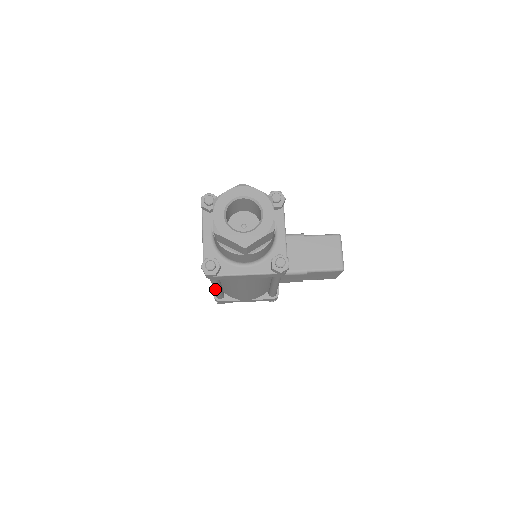
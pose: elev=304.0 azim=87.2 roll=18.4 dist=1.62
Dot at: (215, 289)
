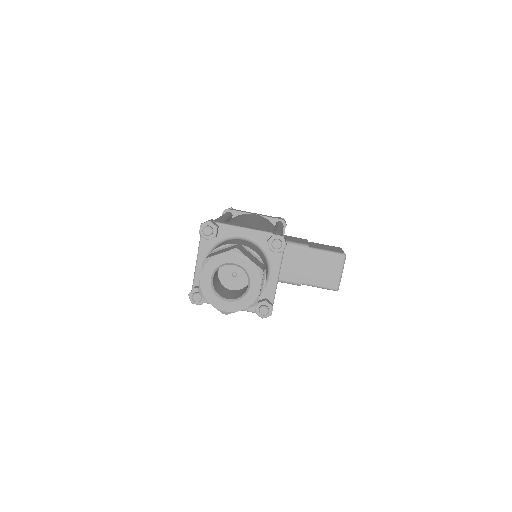
Dot at: occluded
